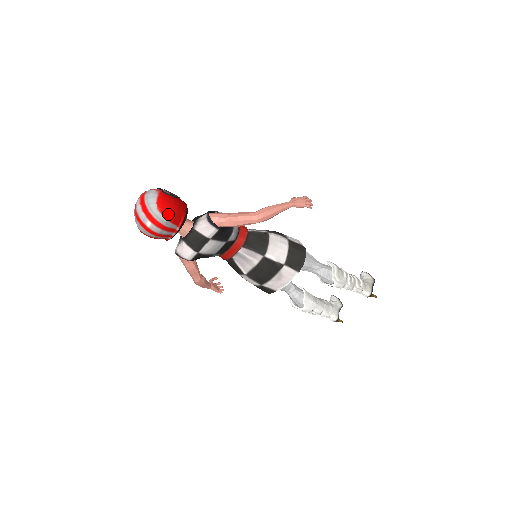
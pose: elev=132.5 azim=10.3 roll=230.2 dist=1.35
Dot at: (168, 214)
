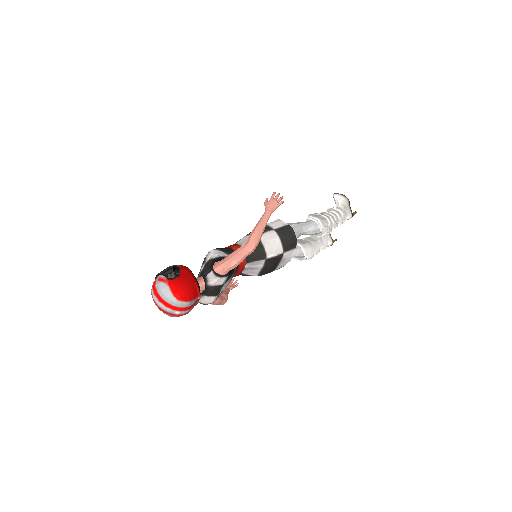
Dot at: (187, 297)
